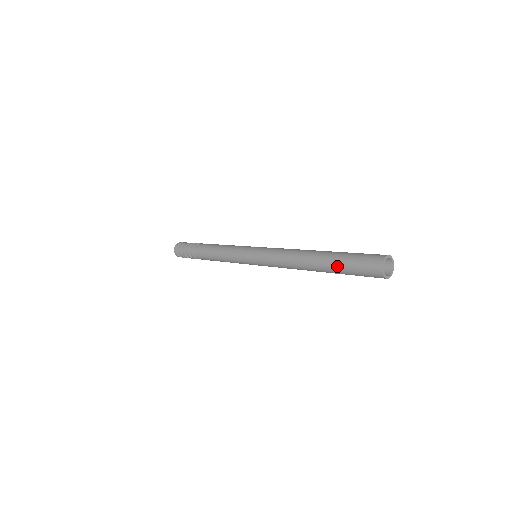
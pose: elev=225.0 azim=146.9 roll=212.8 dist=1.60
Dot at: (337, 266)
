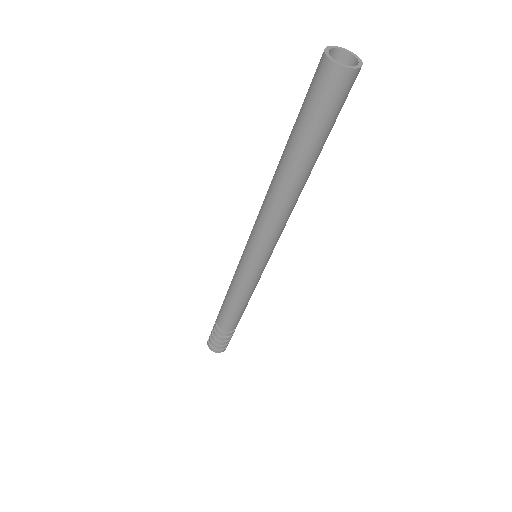
Dot at: (299, 137)
